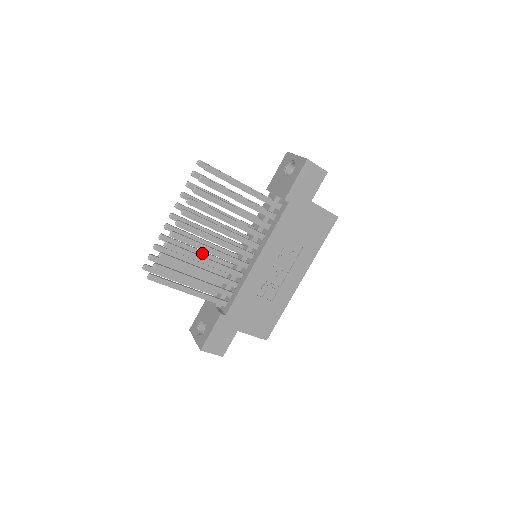
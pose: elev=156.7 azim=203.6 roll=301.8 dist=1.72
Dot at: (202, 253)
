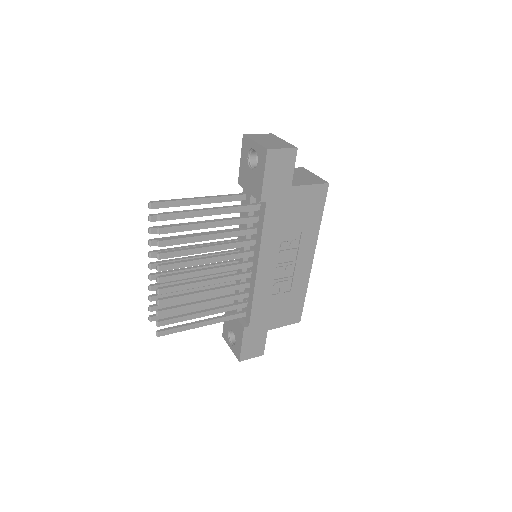
Dot at: (200, 279)
